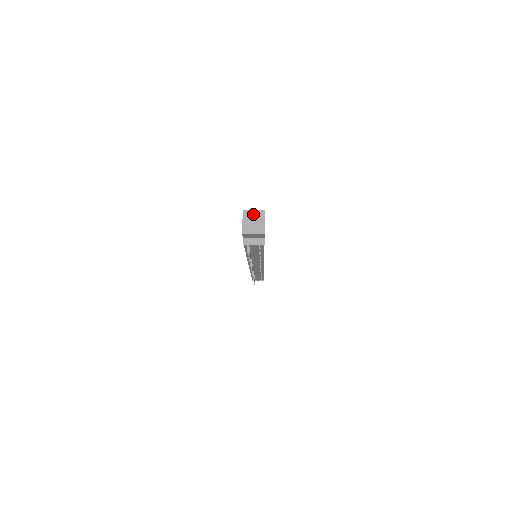
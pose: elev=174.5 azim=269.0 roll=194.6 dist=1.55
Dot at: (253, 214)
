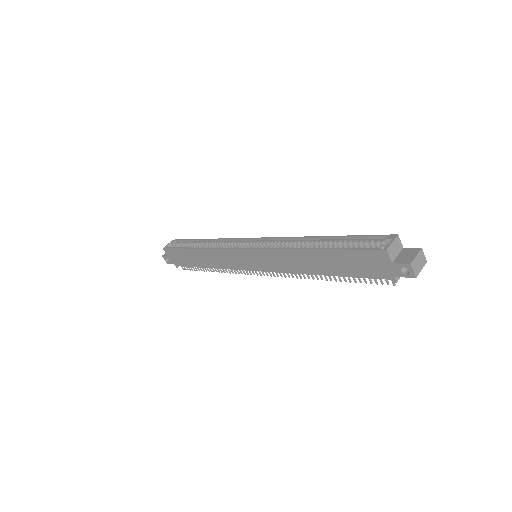
Dot at: (394, 247)
